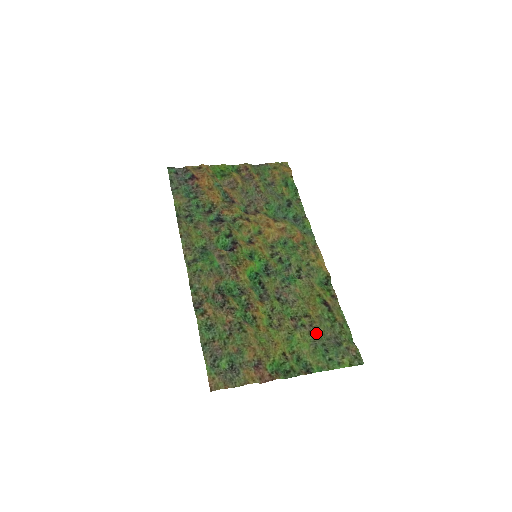
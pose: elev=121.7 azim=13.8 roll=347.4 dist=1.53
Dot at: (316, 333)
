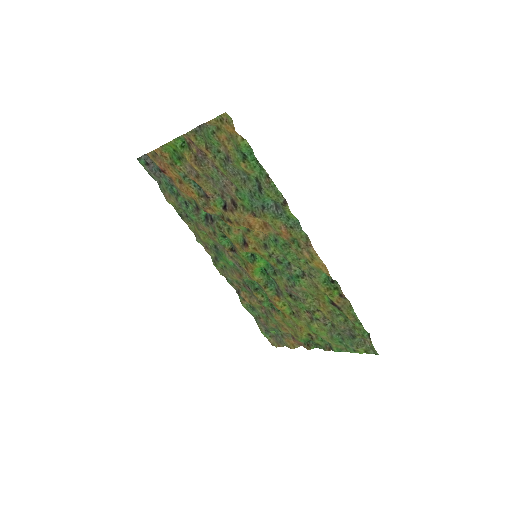
Dot at: (332, 323)
